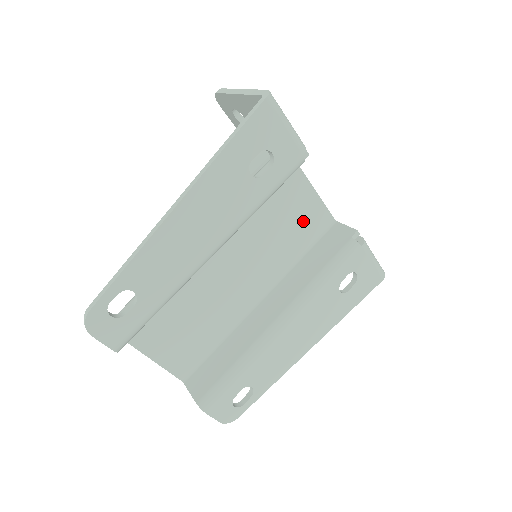
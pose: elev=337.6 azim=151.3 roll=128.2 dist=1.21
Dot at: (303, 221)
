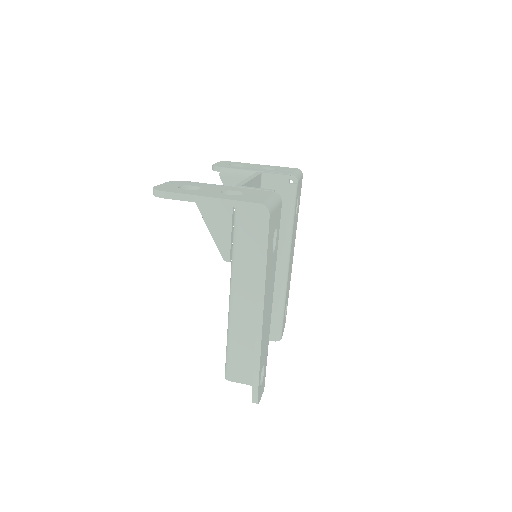
Dot at: occluded
